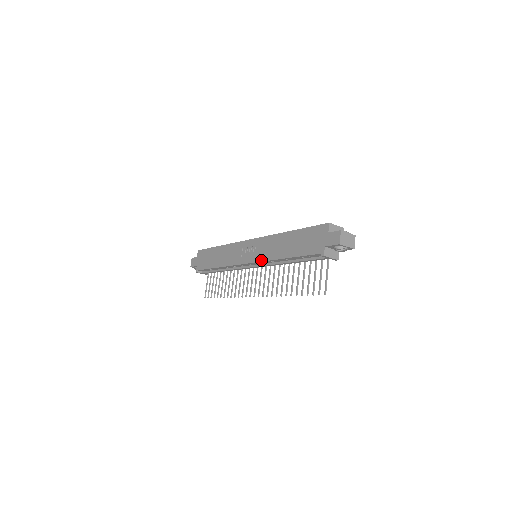
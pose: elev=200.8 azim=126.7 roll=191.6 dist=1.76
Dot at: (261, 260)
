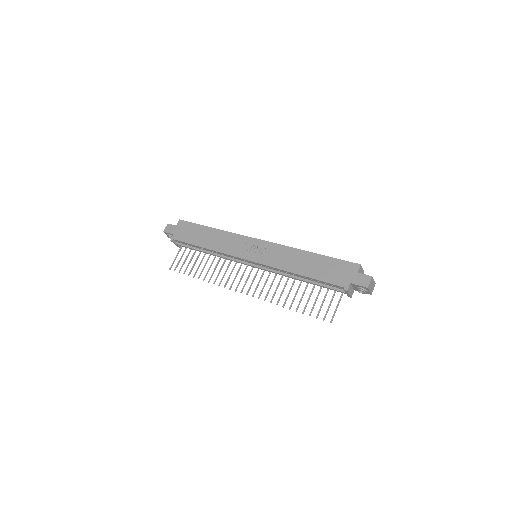
Dot at: (268, 264)
